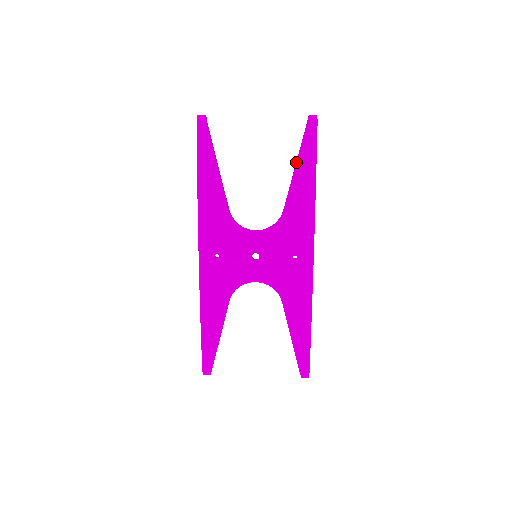
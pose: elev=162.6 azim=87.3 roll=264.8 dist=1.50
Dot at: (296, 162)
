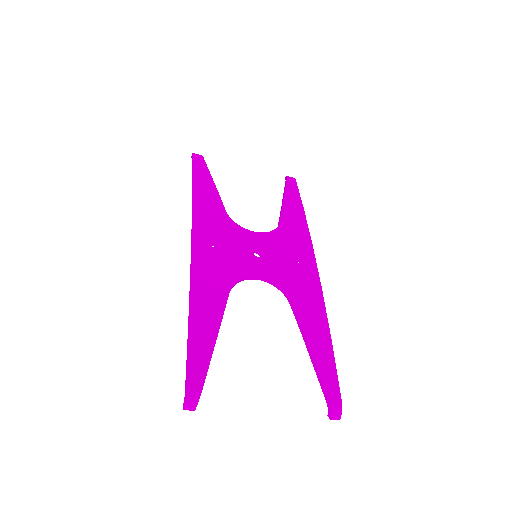
Dot at: (284, 195)
